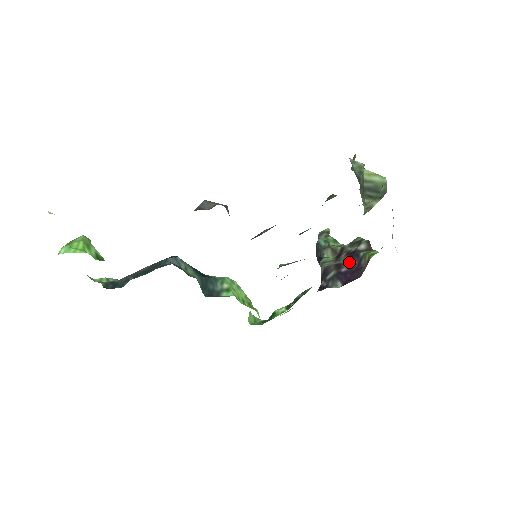
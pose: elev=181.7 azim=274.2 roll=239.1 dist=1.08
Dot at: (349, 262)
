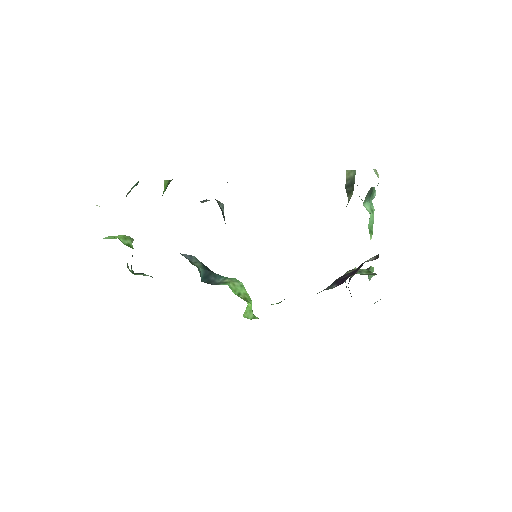
Dot at: (353, 272)
